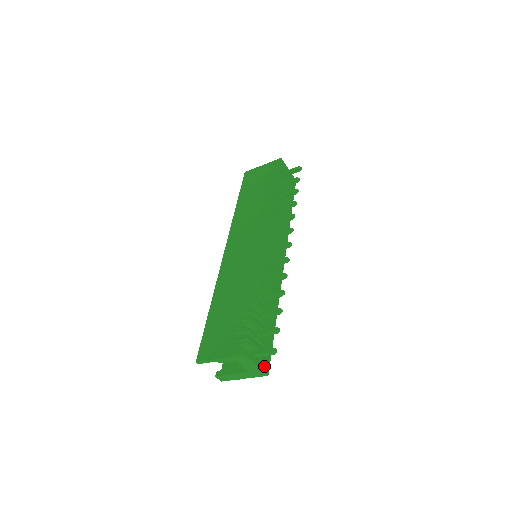
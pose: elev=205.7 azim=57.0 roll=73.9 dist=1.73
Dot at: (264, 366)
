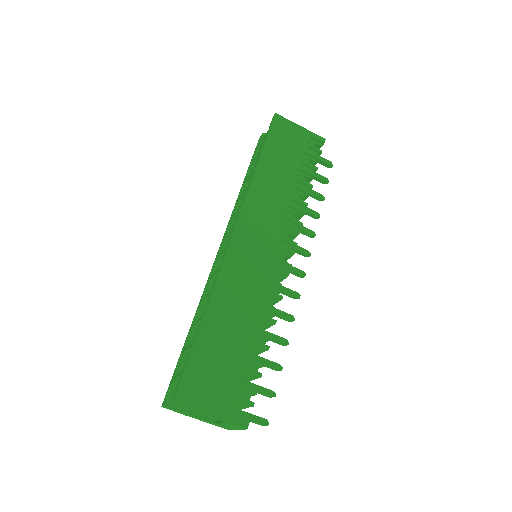
Dot at: occluded
